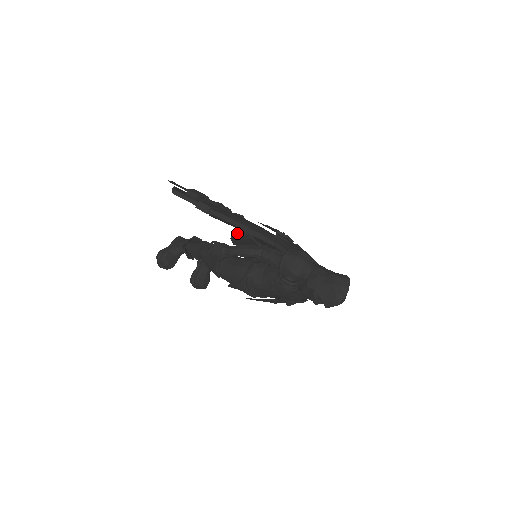
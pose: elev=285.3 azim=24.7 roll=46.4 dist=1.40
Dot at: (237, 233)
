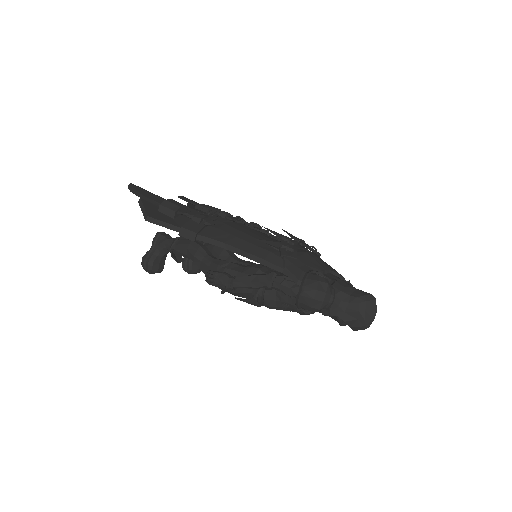
Dot at: occluded
